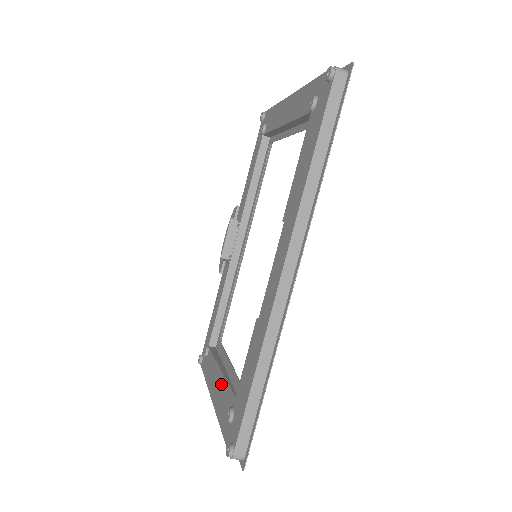
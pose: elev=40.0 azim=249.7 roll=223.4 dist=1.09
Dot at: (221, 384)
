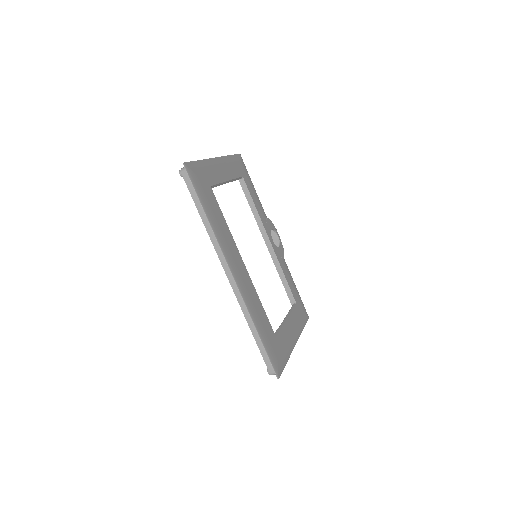
Dot at: occluded
